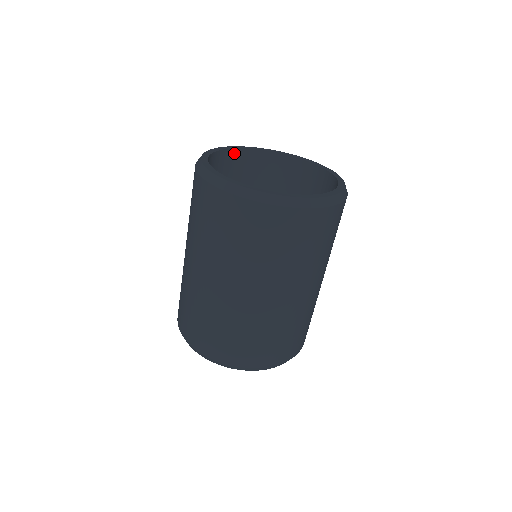
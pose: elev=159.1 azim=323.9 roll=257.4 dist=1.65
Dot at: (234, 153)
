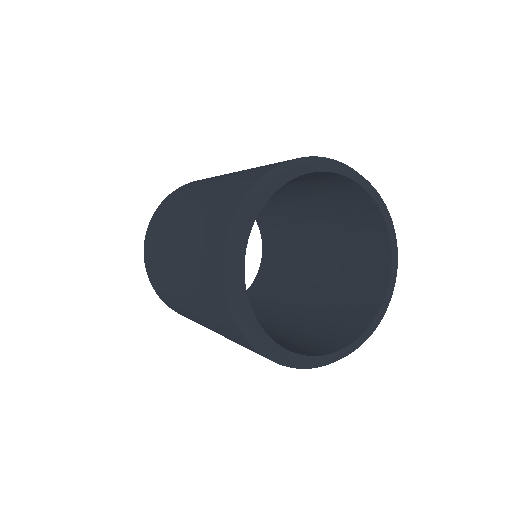
Dot at: occluded
